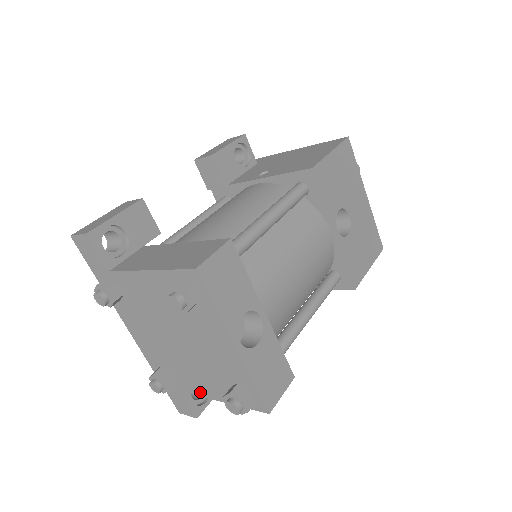
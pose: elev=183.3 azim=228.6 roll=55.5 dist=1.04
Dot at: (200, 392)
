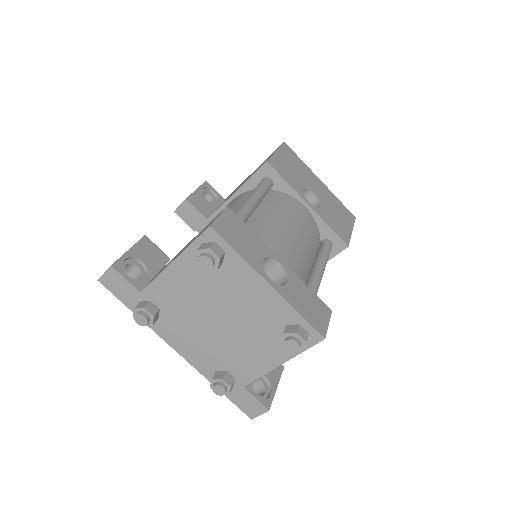
Dot at: (260, 370)
